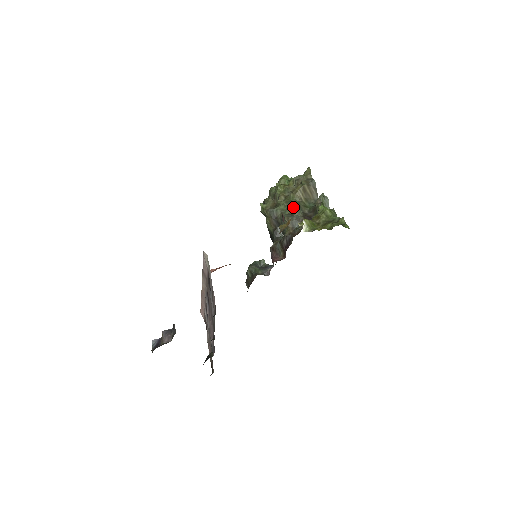
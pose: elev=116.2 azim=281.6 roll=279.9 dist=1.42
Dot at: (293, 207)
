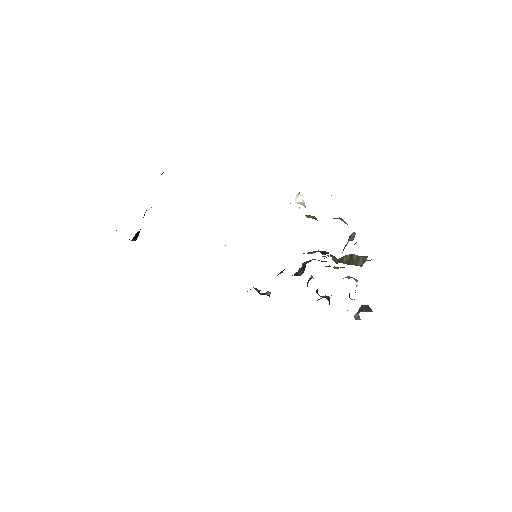
Dot at: occluded
